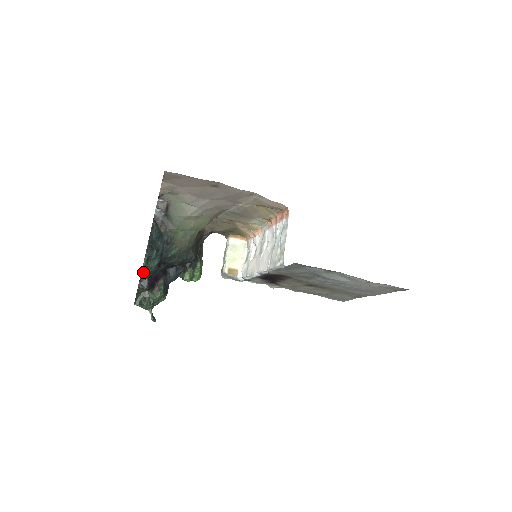
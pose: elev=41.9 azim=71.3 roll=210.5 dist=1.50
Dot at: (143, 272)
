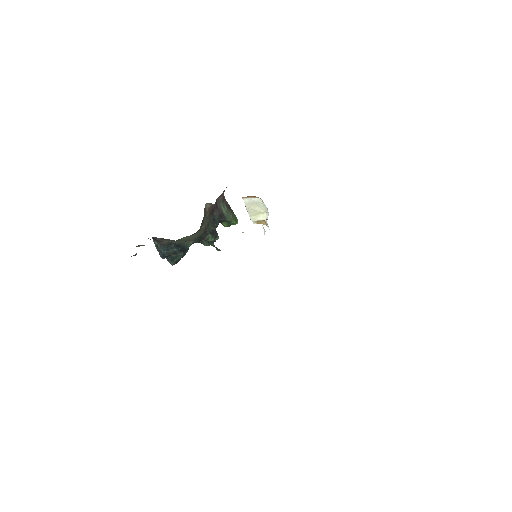
Dot at: (177, 262)
